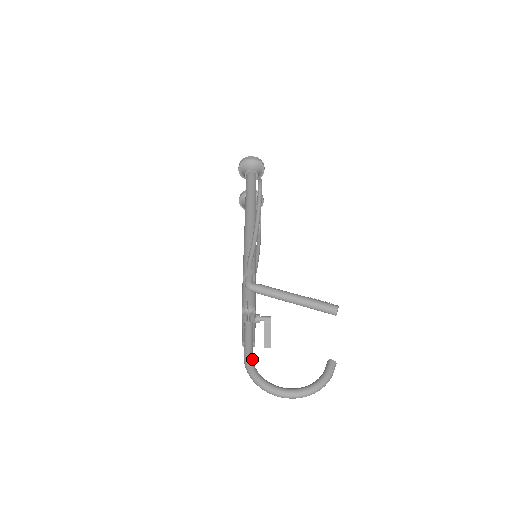
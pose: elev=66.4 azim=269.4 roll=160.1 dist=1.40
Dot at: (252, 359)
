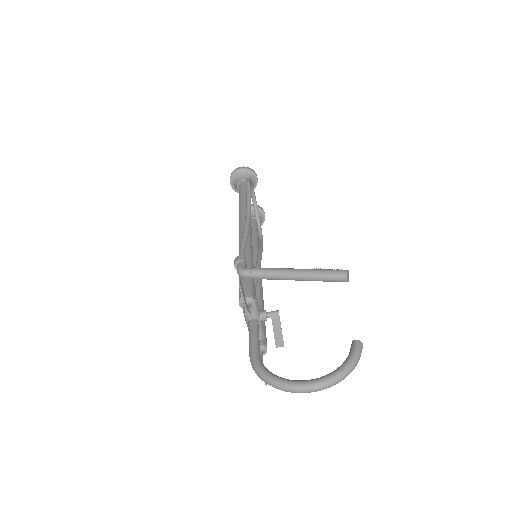
Dot at: (259, 357)
